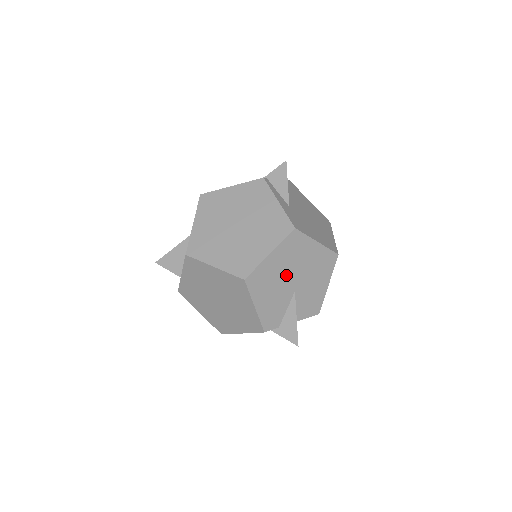
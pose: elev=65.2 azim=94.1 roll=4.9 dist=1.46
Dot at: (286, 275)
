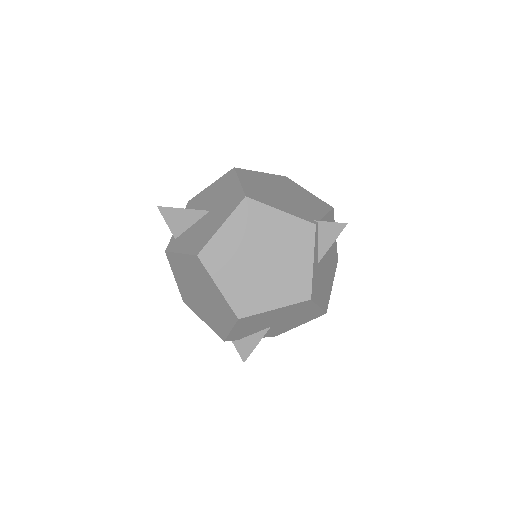
Dot at: (274, 319)
